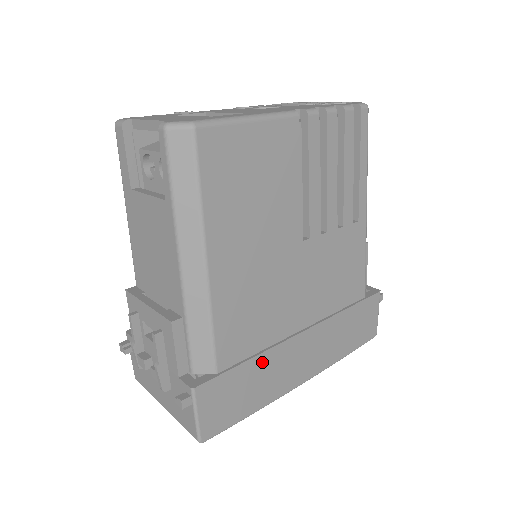
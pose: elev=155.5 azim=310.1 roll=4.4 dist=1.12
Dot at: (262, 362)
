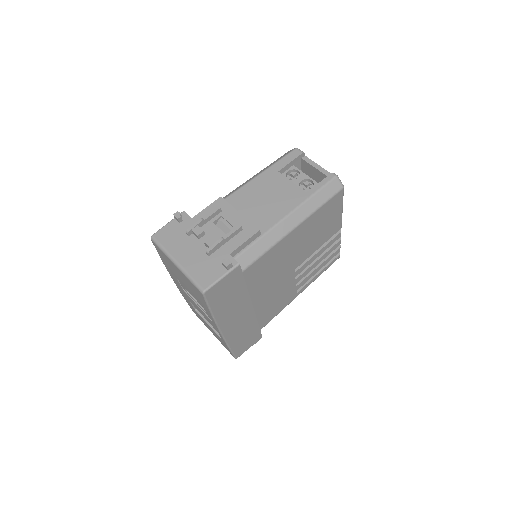
Dot at: (242, 295)
